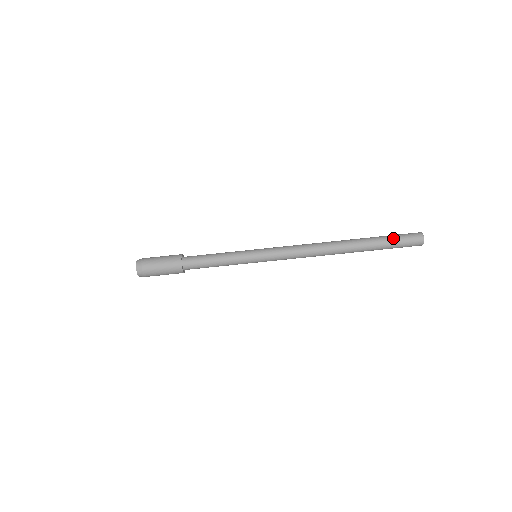
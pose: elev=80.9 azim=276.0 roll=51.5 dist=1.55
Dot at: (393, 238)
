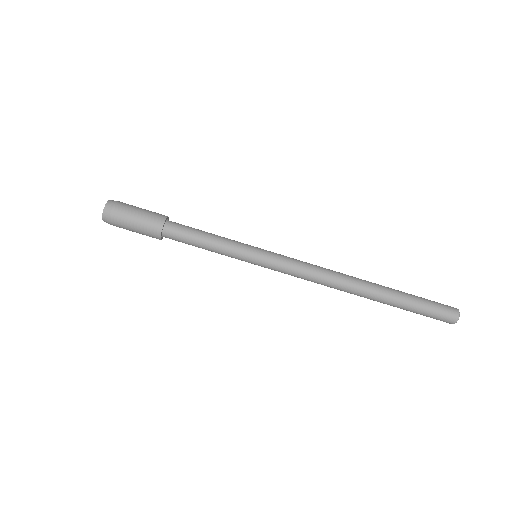
Dot at: (424, 304)
